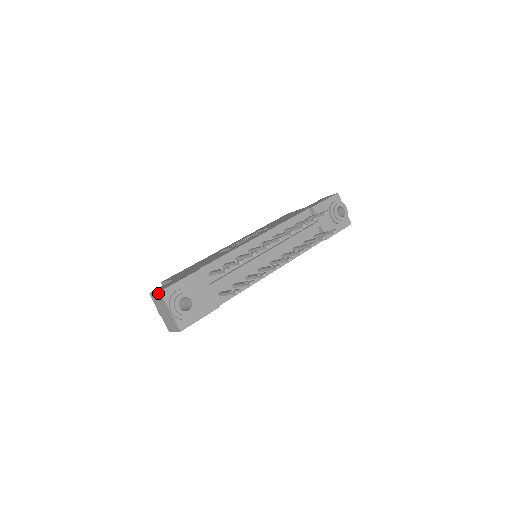
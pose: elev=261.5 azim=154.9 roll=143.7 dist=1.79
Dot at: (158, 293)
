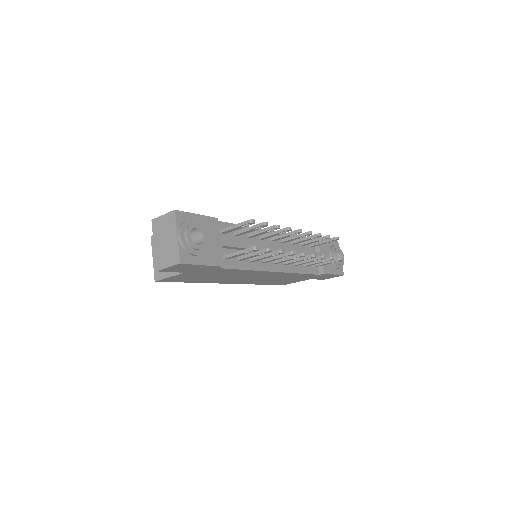
Dot at: (170, 213)
